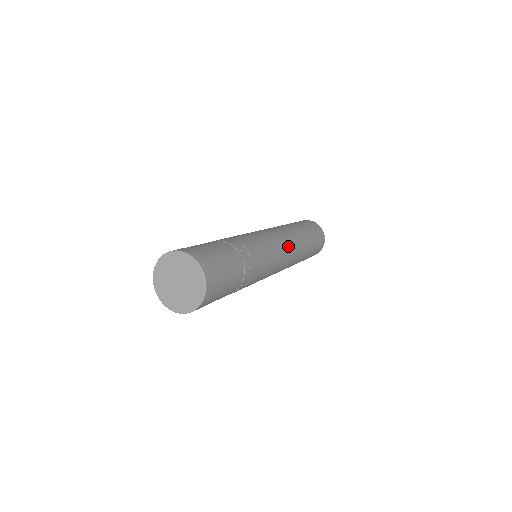
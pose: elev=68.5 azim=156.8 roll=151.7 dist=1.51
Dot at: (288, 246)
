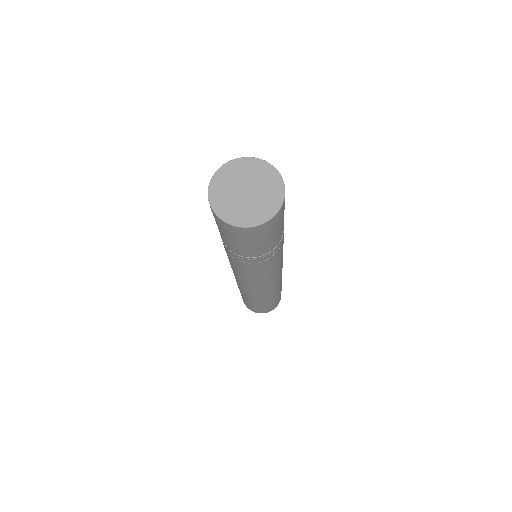
Dot at: (278, 279)
